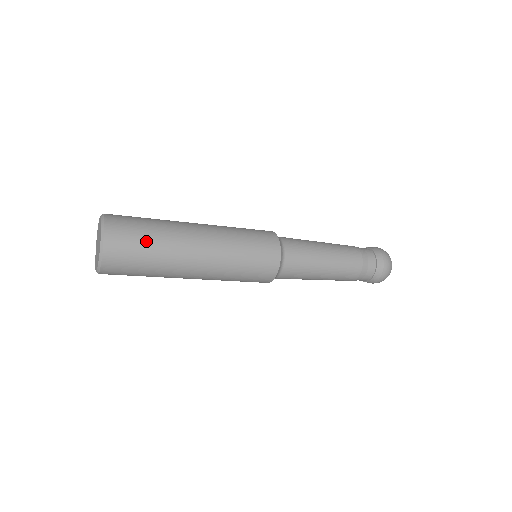
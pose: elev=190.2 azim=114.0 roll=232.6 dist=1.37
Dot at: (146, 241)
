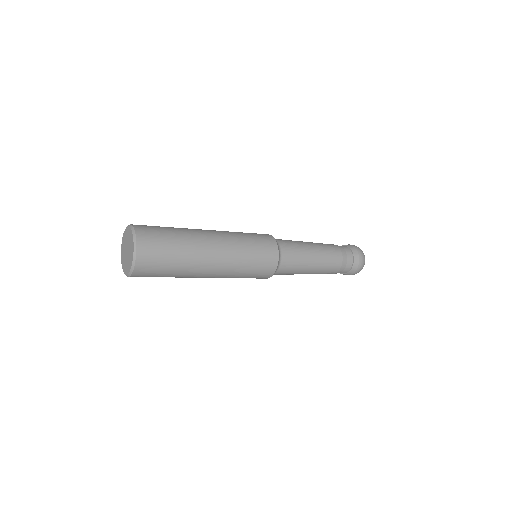
Dot at: (170, 258)
